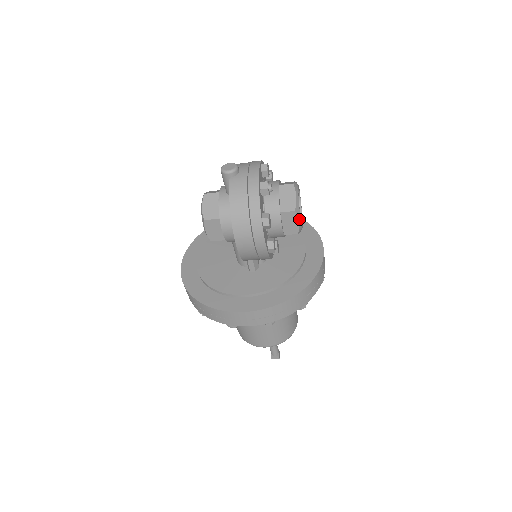
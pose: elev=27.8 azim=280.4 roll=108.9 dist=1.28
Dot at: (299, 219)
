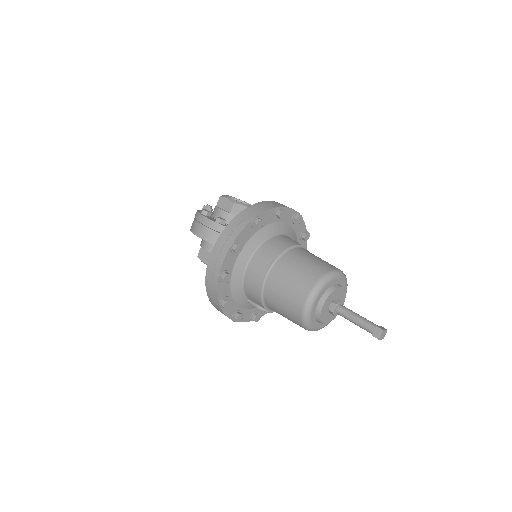
Dot at: (227, 198)
